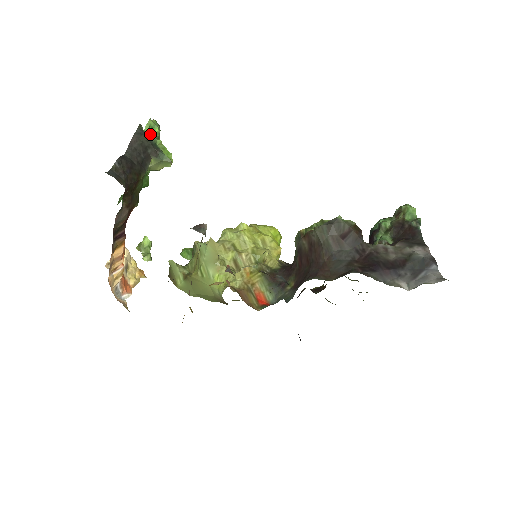
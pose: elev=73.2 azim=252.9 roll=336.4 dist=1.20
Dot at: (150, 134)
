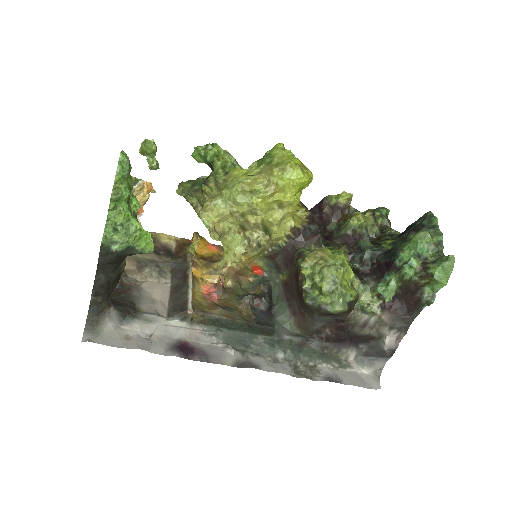
Dot at: (117, 213)
